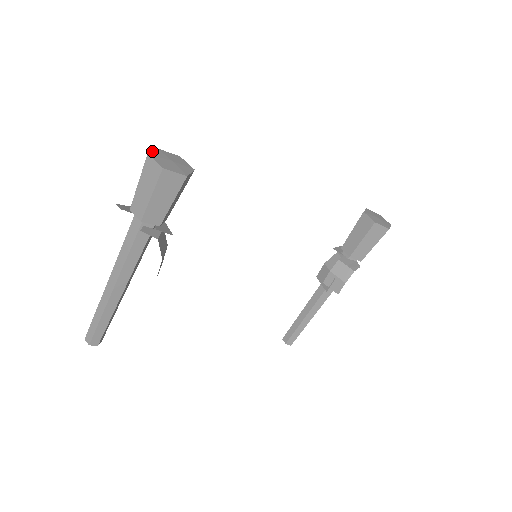
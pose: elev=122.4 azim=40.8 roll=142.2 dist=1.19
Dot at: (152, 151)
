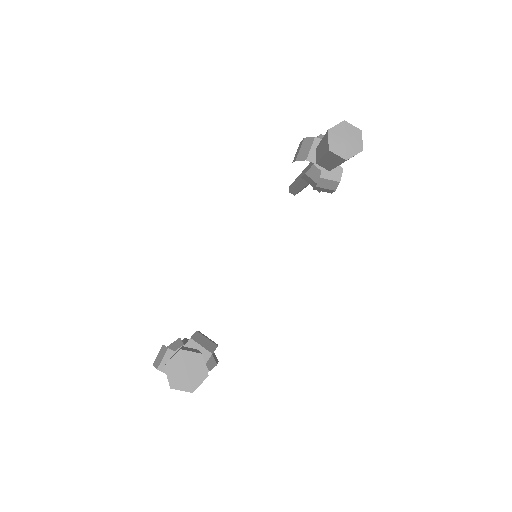
Dot at: occluded
